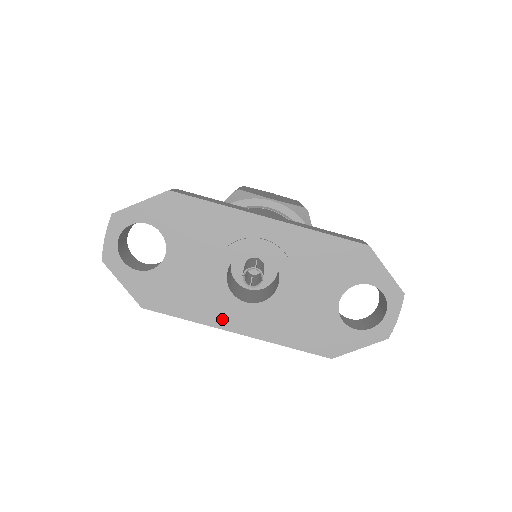
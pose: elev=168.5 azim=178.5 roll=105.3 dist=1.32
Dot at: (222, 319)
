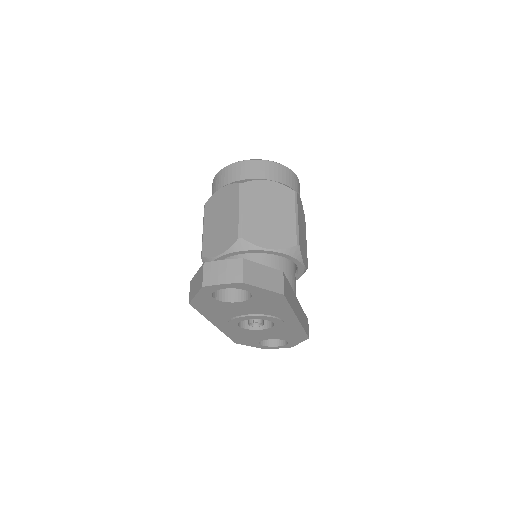
Dot at: (218, 322)
